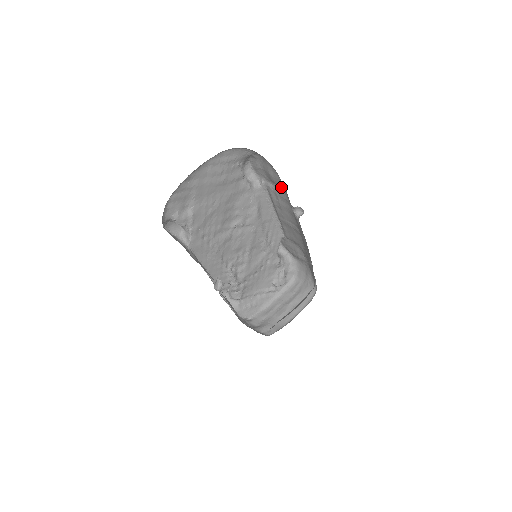
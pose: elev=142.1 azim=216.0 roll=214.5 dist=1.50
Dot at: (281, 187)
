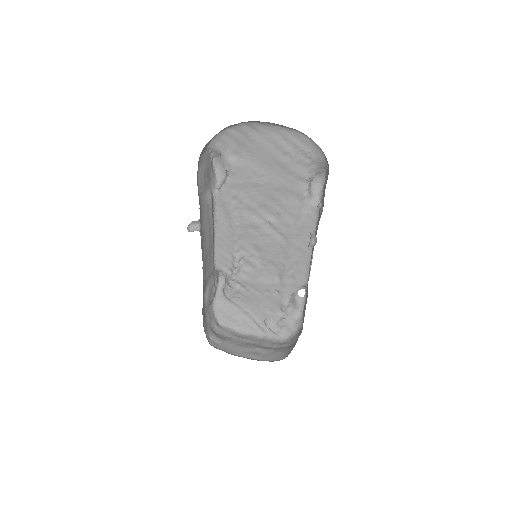
Dot at: occluded
